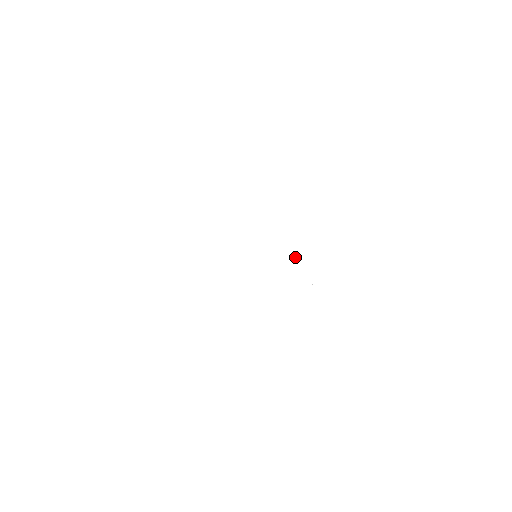
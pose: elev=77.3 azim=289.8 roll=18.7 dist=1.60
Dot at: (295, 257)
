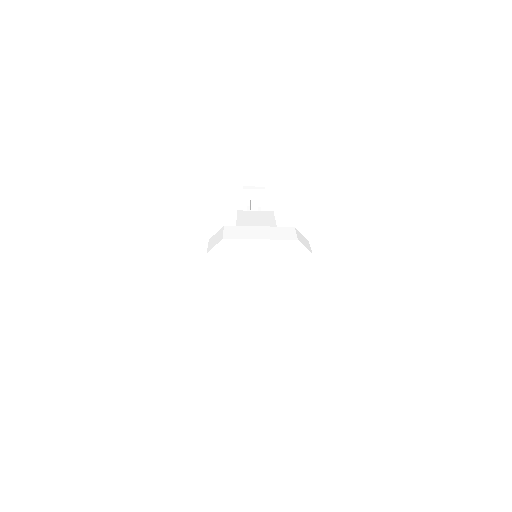
Dot at: (299, 322)
